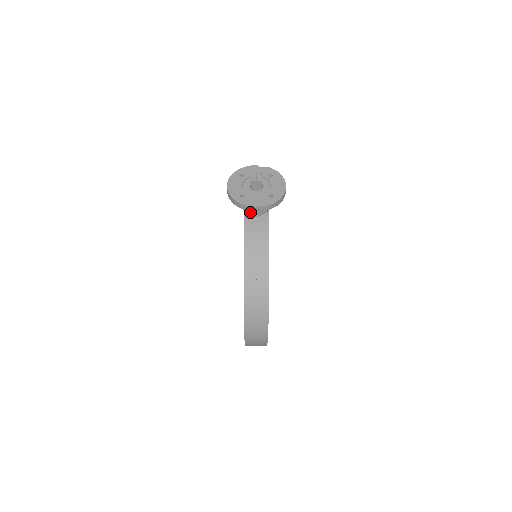
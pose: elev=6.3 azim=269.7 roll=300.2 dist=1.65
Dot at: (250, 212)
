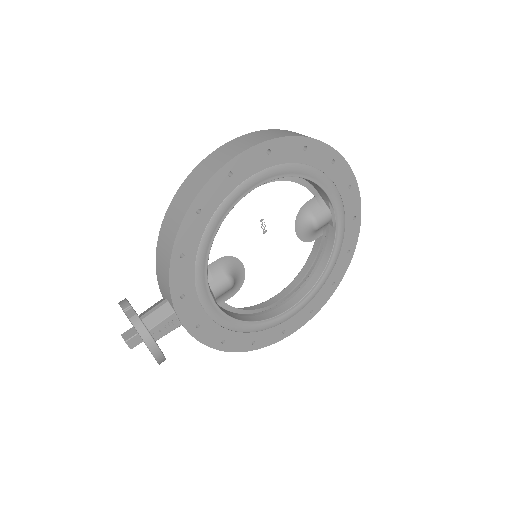
Dot at: occluded
